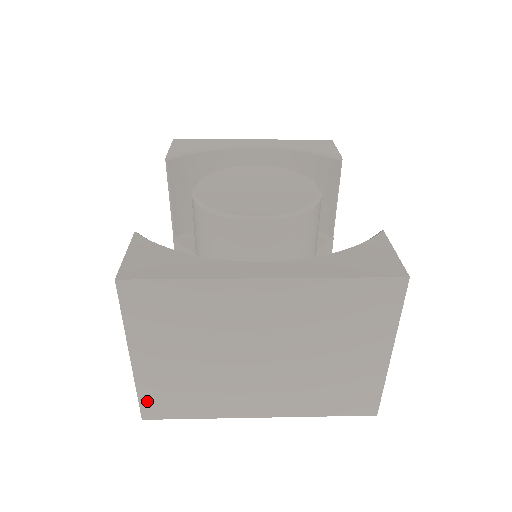
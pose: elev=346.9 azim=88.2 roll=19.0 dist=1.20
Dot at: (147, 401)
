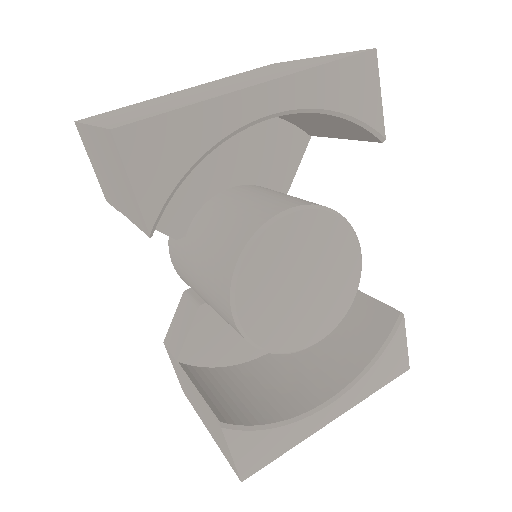
Dot at: occluded
